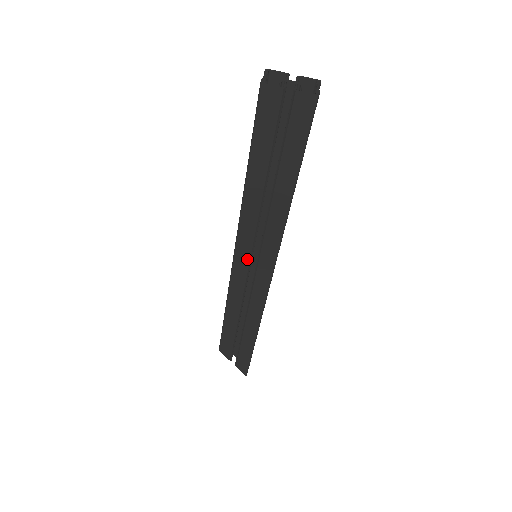
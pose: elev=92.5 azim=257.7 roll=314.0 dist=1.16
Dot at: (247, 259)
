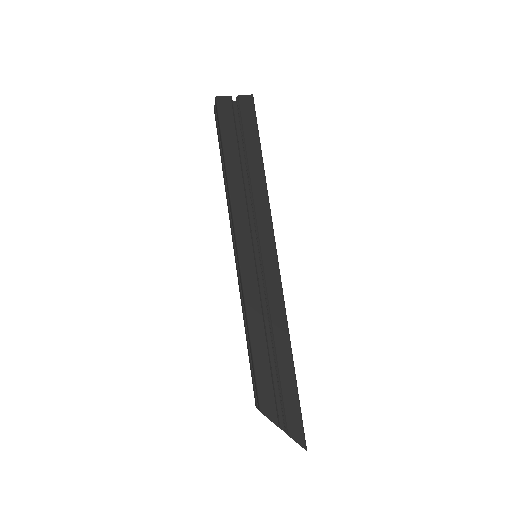
Dot at: (250, 248)
